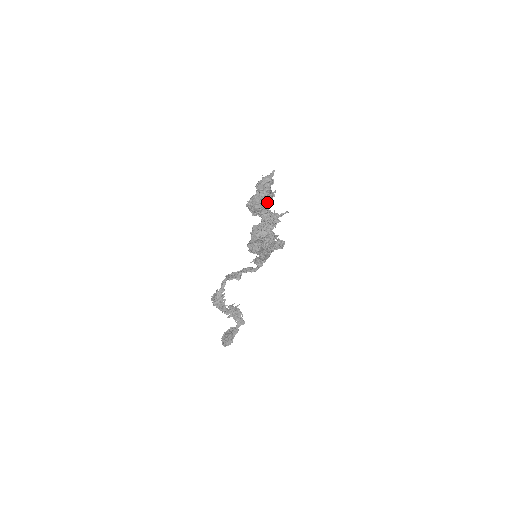
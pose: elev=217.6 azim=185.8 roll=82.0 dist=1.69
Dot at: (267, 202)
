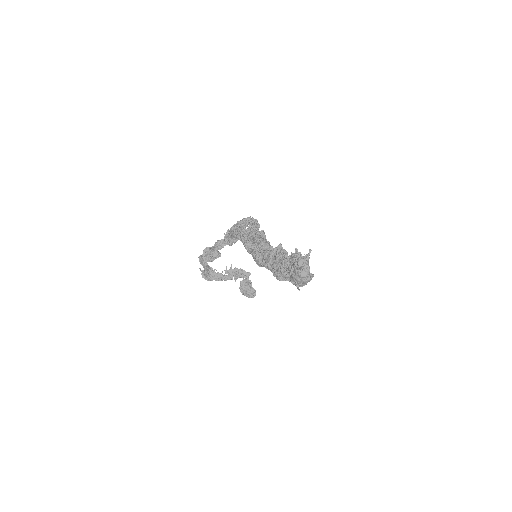
Dot at: (313, 275)
